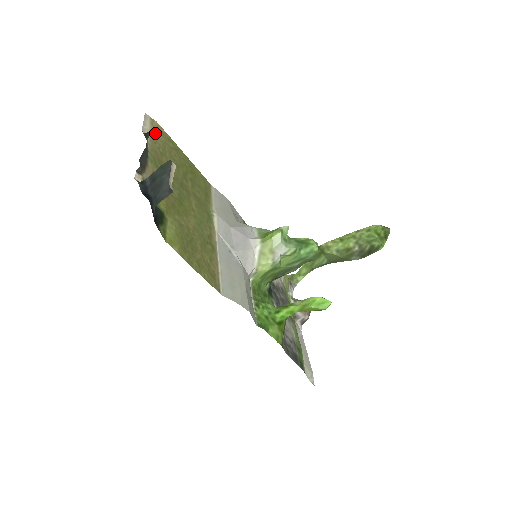
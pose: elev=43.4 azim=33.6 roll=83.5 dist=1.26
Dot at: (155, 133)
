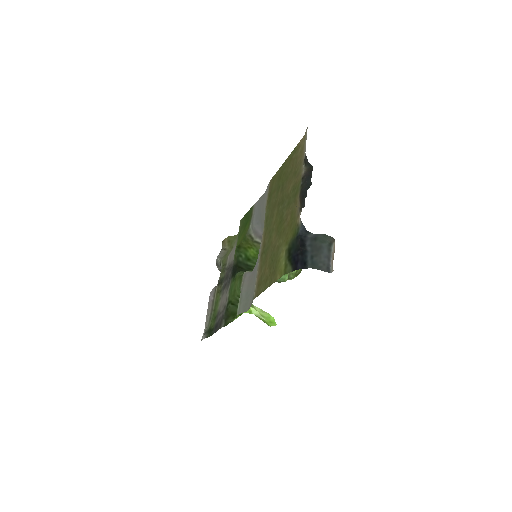
Dot at: (302, 151)
